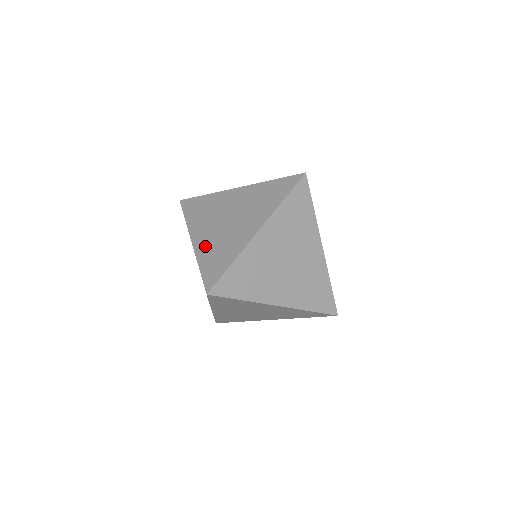
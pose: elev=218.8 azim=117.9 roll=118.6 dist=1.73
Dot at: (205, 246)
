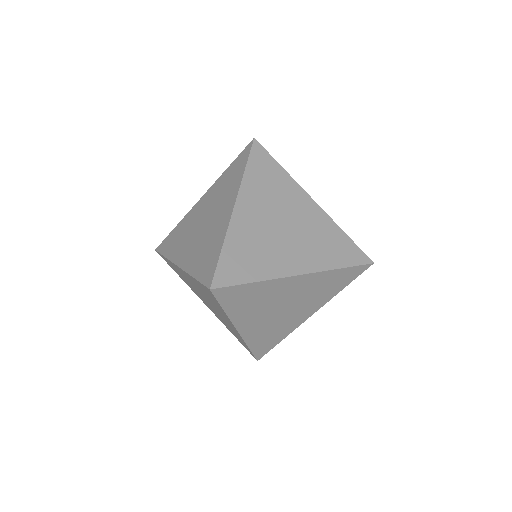
Dot at: (244, 229)
